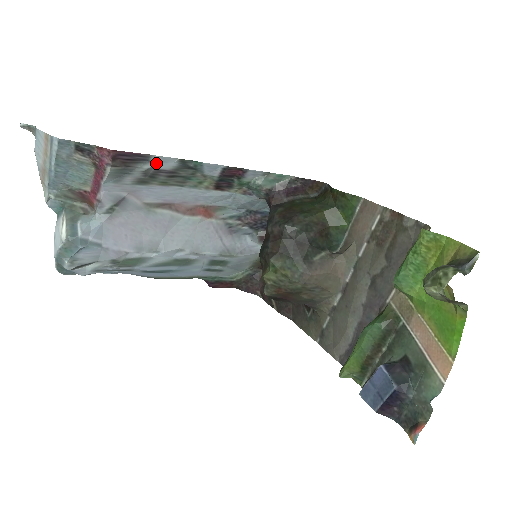
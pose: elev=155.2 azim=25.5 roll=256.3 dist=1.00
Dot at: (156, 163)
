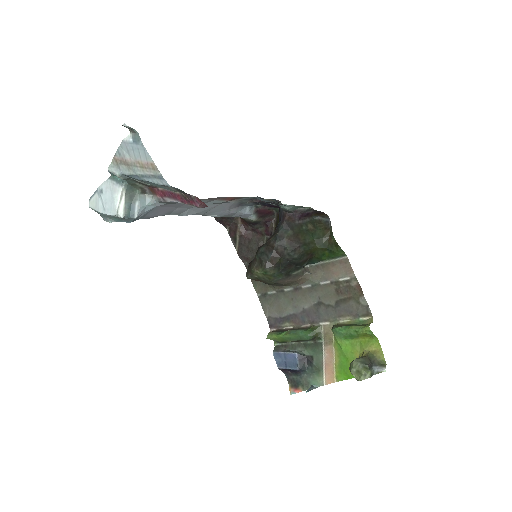
Dot at: occluded
